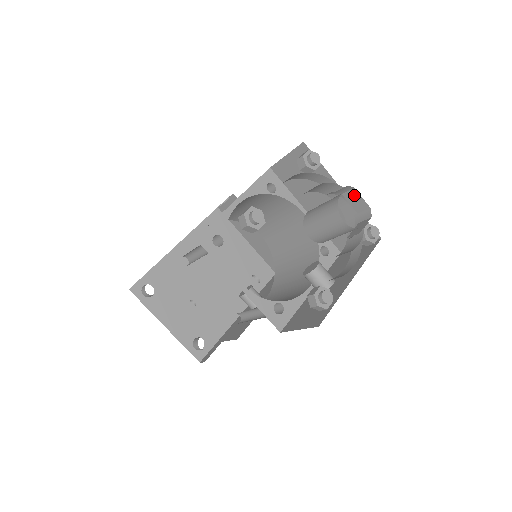
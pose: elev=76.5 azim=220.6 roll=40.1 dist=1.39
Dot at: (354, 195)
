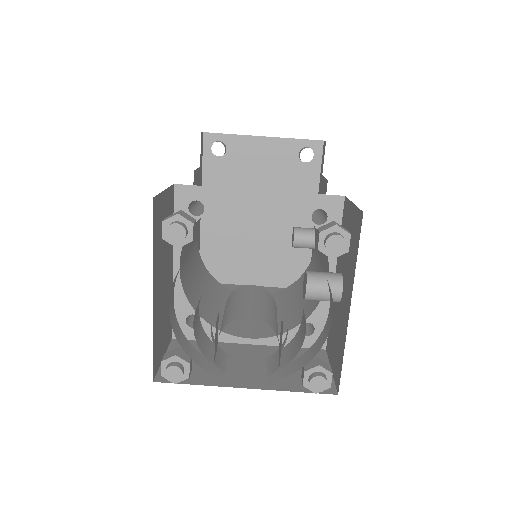
Dot at: (240, 310)
